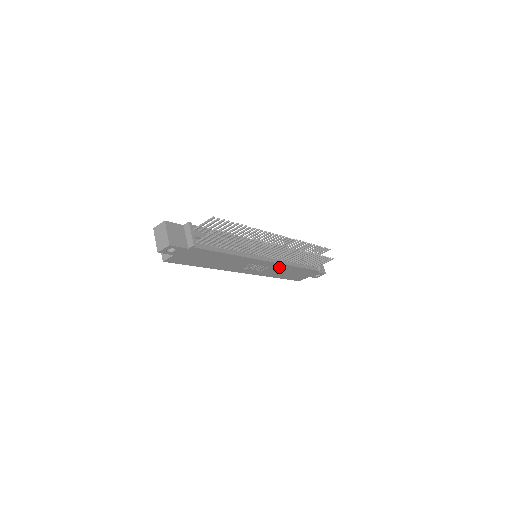
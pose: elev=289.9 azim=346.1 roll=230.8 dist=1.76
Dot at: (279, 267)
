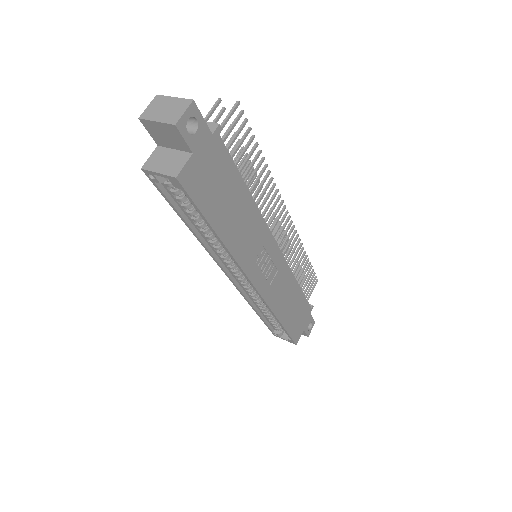
Dot at: (285, 278)
